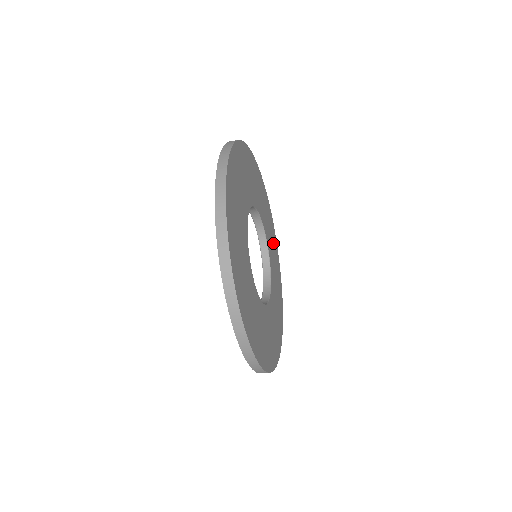
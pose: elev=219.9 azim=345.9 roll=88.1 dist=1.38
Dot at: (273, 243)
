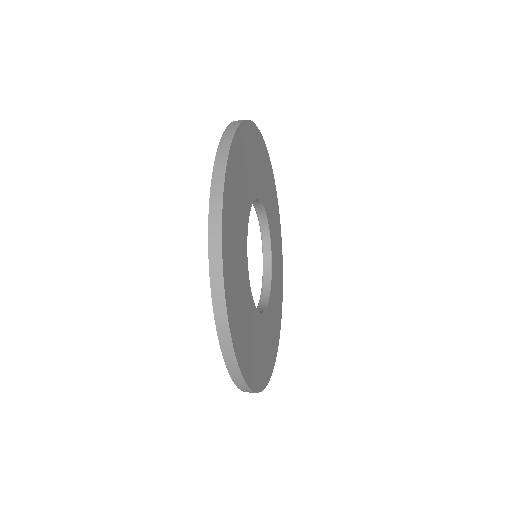
Dot at: (269, 182)
